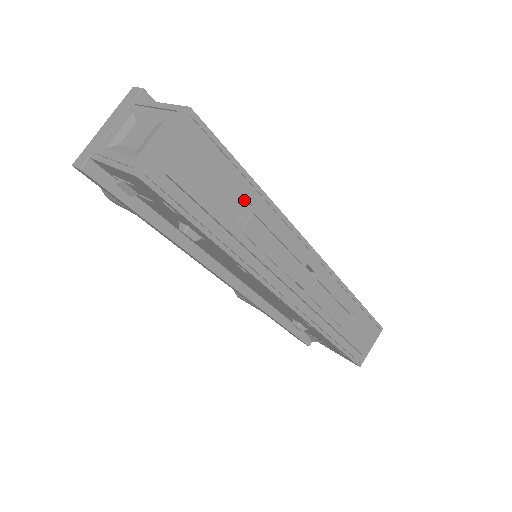
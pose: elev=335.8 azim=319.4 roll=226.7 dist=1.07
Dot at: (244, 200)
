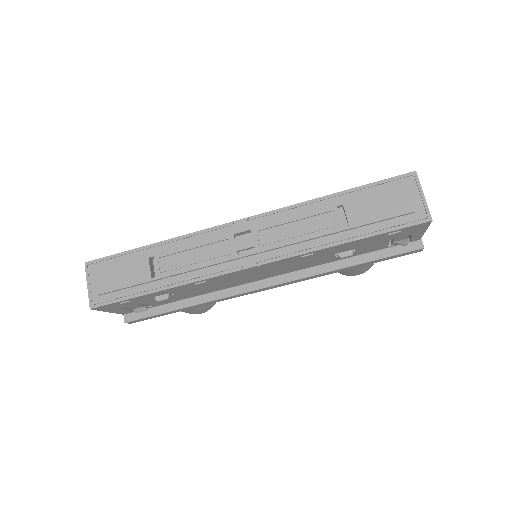
Dot at: (146, 260)
